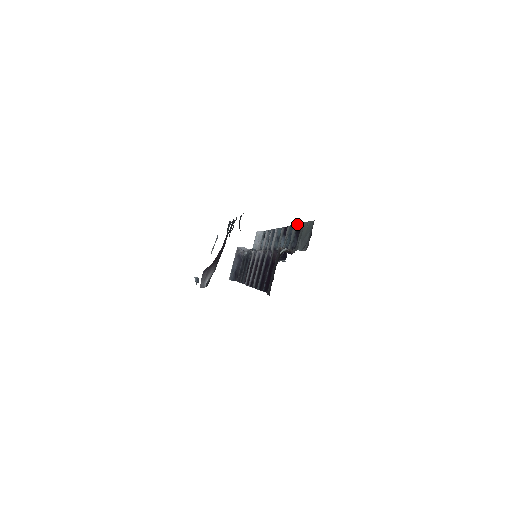
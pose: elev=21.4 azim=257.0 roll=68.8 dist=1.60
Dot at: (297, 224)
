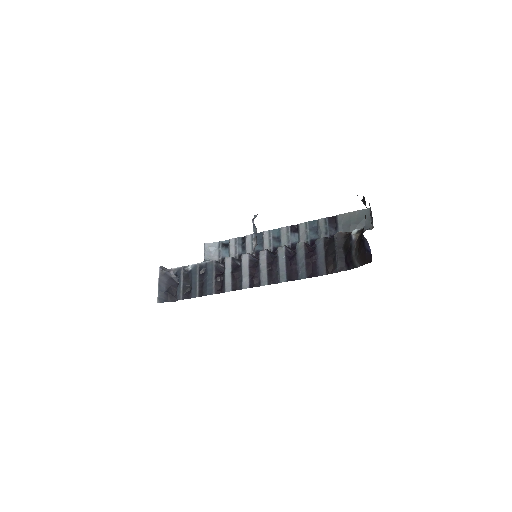
Dot at: (327, 217)
